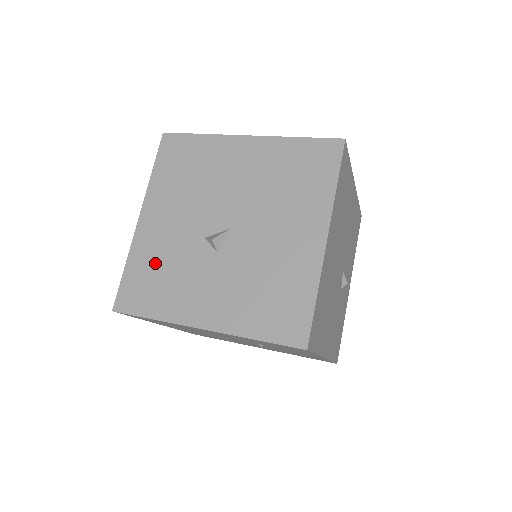
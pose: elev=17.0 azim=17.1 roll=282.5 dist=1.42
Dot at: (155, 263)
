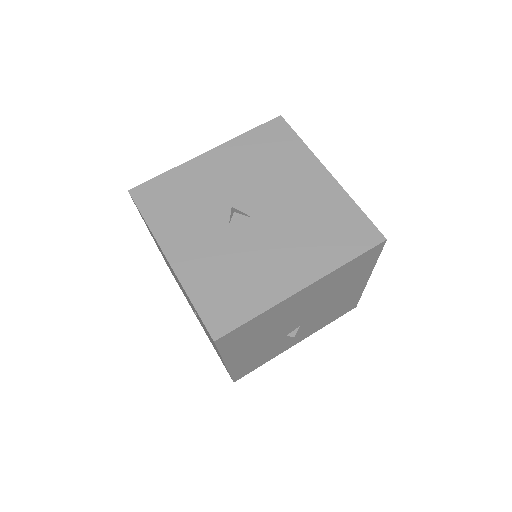
Dot at: (185, 189)
